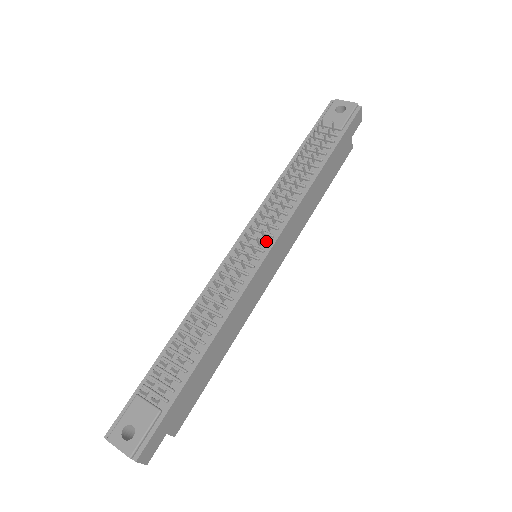
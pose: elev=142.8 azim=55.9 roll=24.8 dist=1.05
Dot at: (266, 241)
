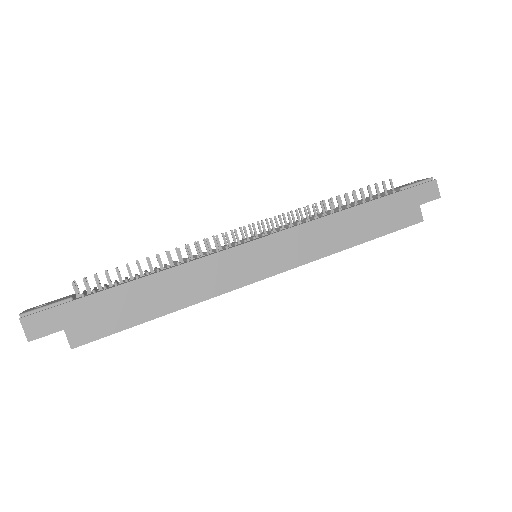
Dot at: (263, 233)
